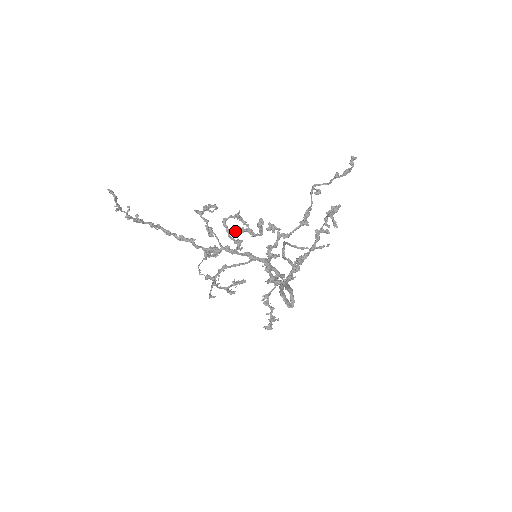
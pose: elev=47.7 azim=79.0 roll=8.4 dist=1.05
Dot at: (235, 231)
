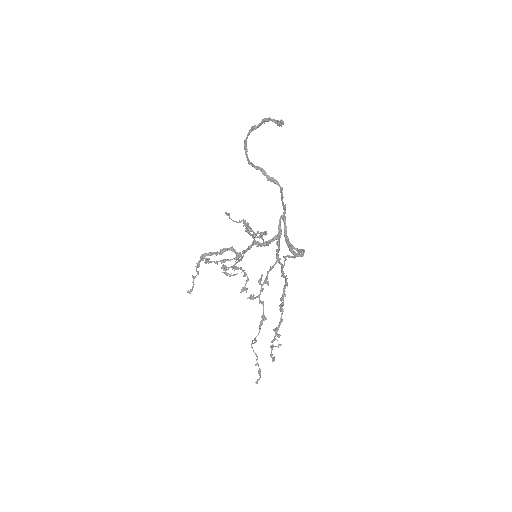
Dot at: (234, 267)
